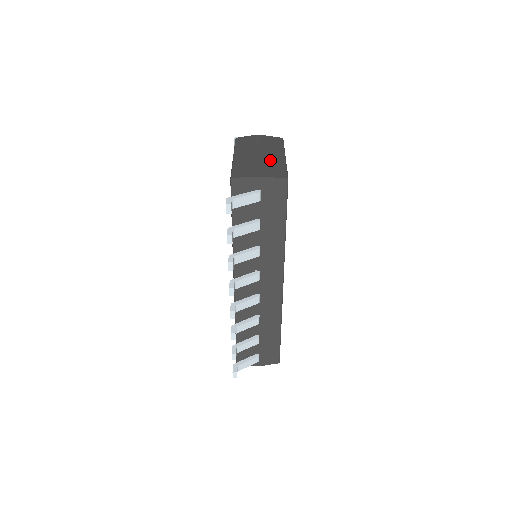
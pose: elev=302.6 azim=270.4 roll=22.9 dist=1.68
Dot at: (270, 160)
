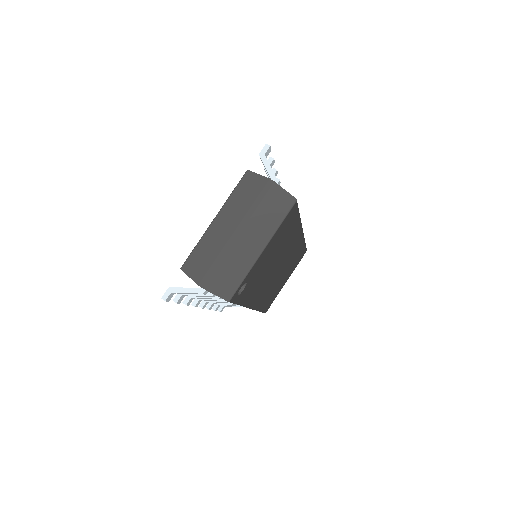
Dot at: (238, 255)
